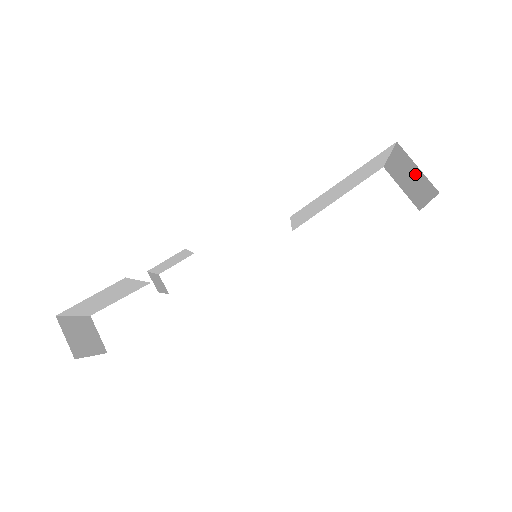
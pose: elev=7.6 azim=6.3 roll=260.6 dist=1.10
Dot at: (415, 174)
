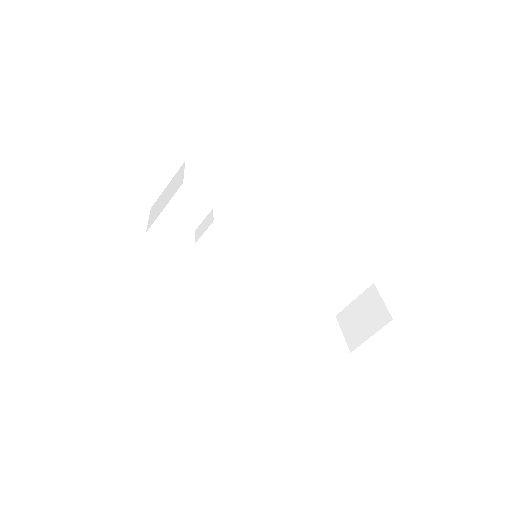
Dot at: (374, 309)
